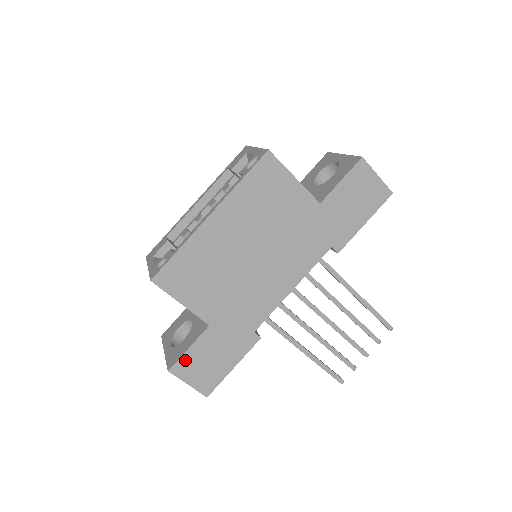
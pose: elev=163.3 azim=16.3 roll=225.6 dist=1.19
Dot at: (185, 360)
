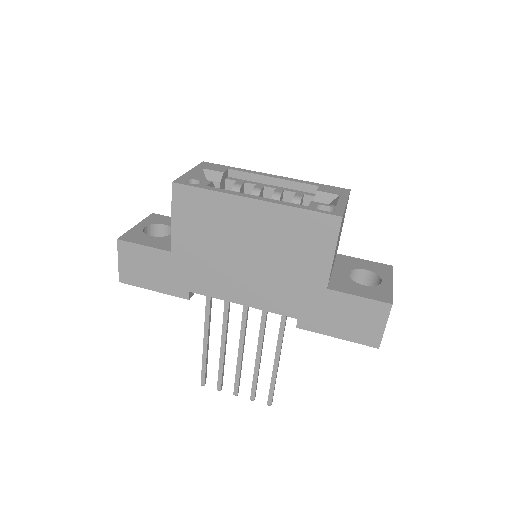
Dot at: (134, 248)
